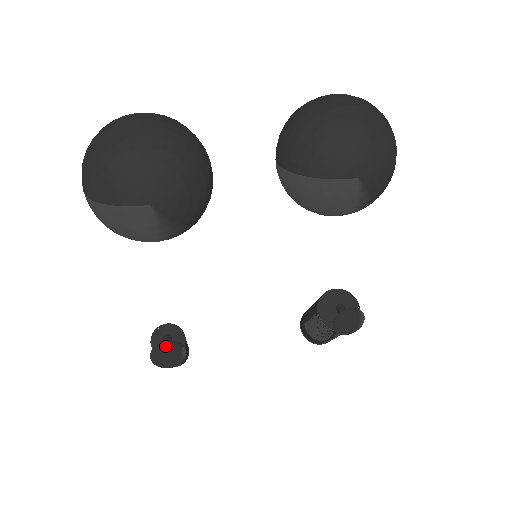
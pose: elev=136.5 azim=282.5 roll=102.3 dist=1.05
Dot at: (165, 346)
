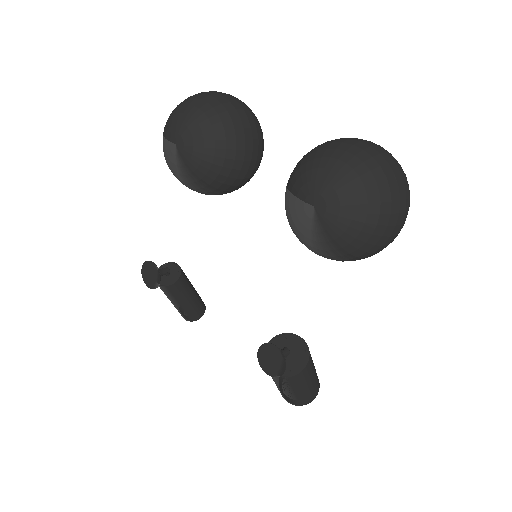
Dot at: (151, 266)
